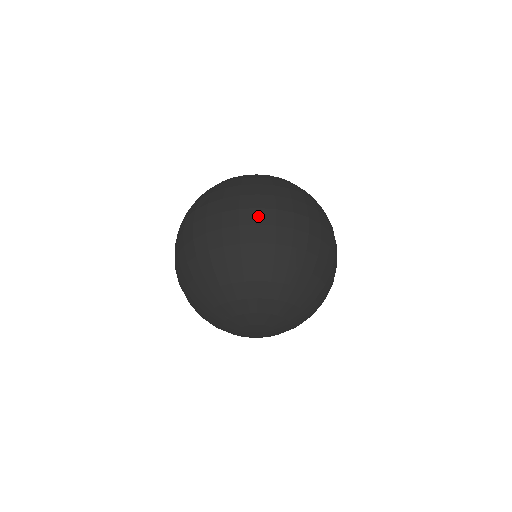
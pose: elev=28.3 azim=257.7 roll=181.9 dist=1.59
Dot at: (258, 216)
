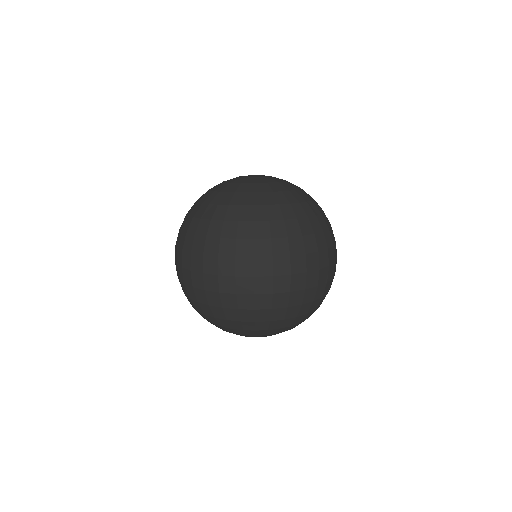
Dot at: (255, 286)
